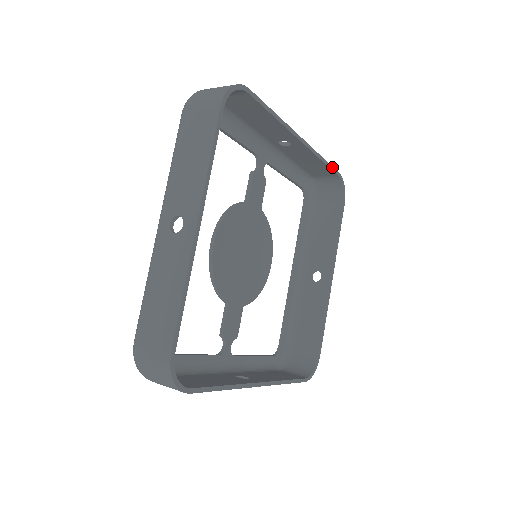
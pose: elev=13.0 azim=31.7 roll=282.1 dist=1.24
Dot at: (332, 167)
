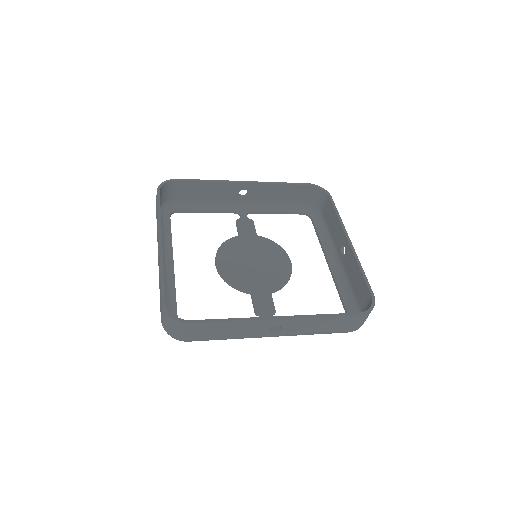
Dot at: (295, 183)
